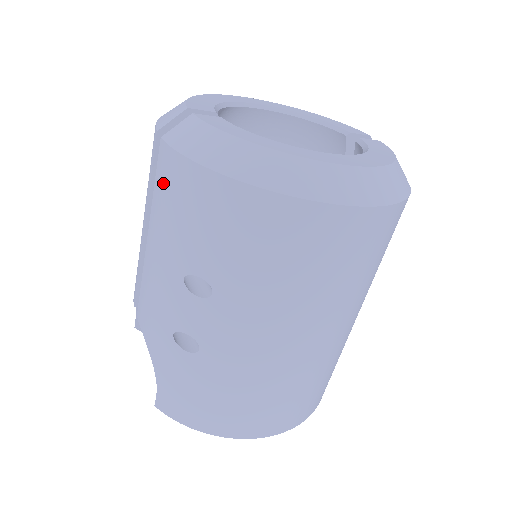
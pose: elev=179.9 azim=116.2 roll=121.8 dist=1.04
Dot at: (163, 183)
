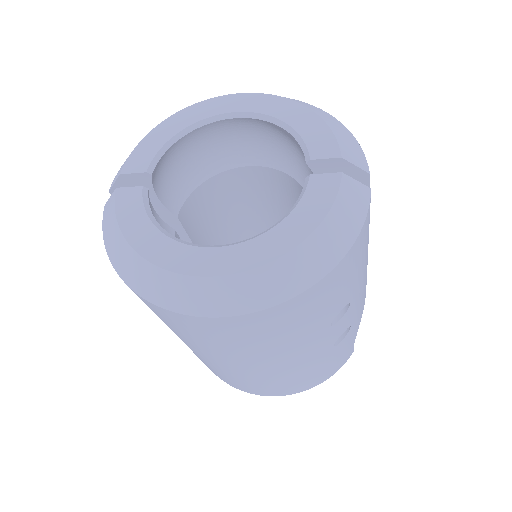
Dot at: occluded
